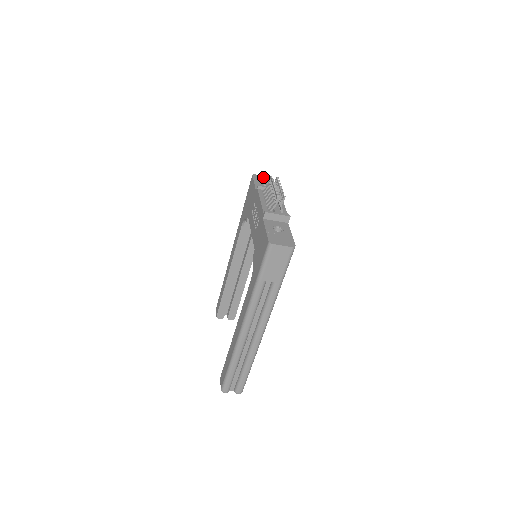
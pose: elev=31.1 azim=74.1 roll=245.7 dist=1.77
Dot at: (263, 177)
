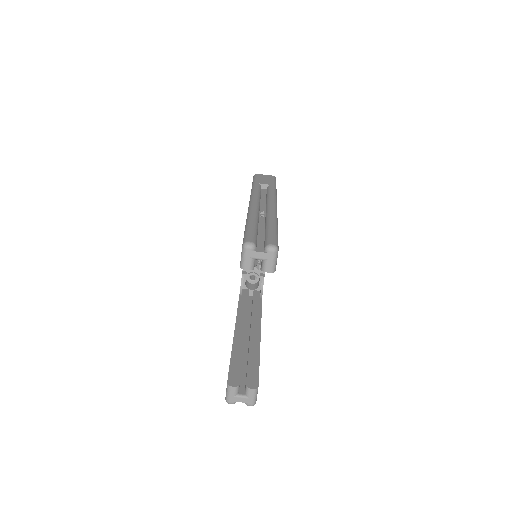
Dot at: occluded
